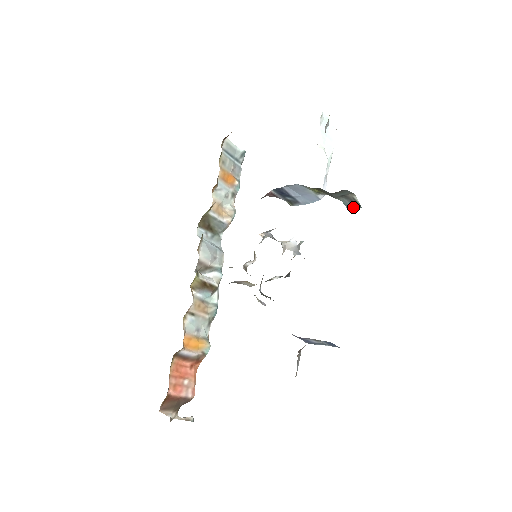
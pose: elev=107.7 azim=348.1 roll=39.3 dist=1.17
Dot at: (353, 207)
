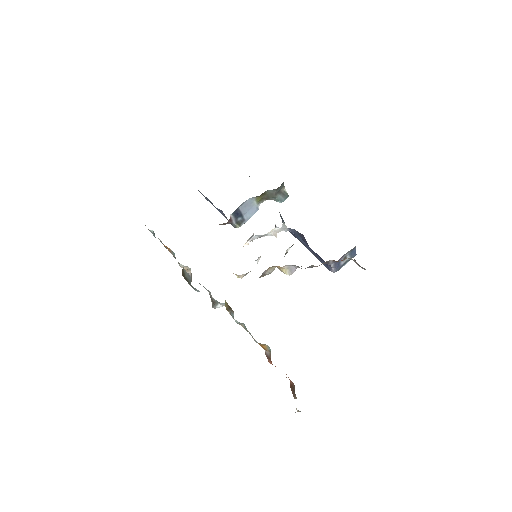
Dot at: (284, 199)
